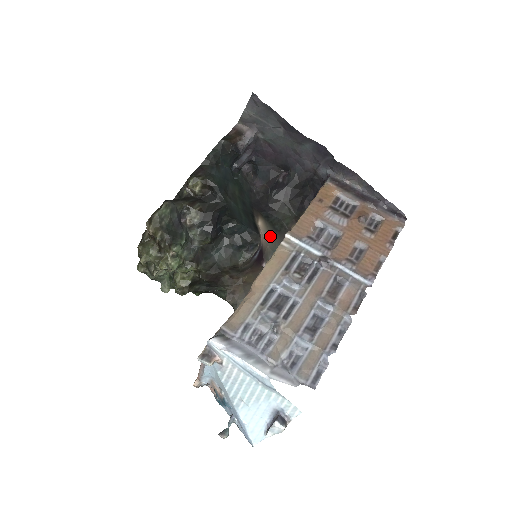
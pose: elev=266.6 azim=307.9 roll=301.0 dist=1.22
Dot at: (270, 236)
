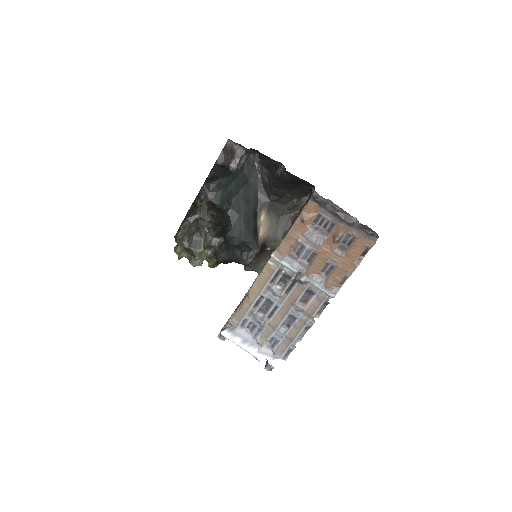
Dot at: (273, 224)
